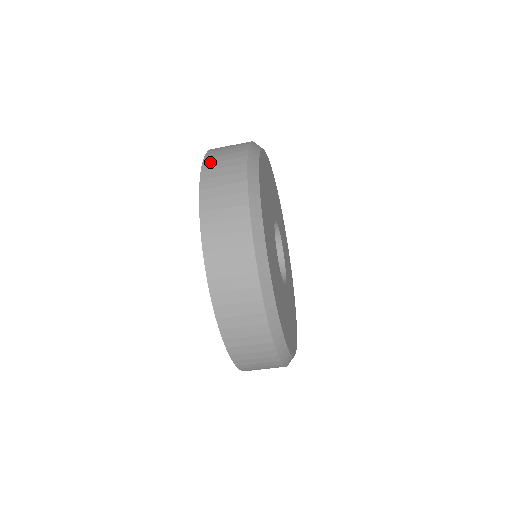
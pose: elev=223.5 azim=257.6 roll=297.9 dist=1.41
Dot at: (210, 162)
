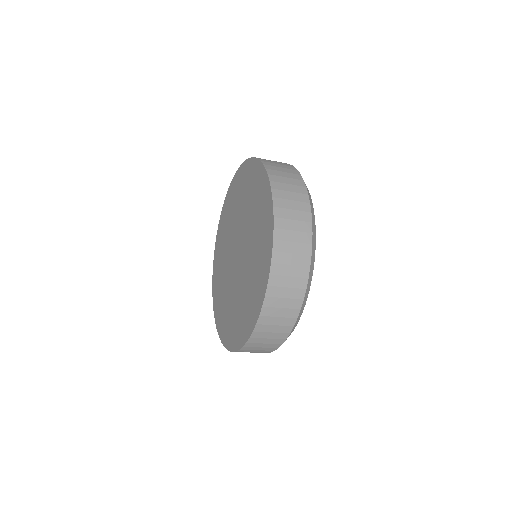
Dot at: occluded
